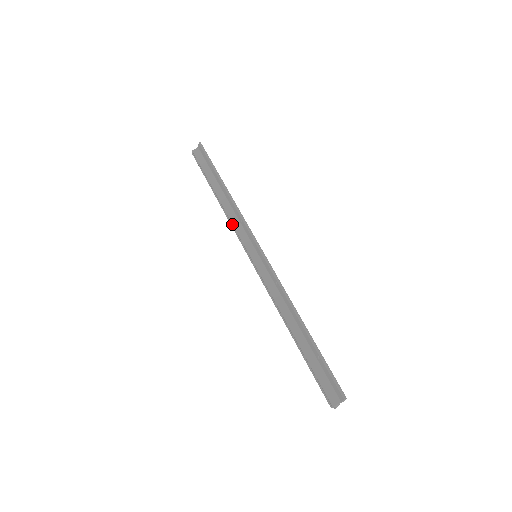
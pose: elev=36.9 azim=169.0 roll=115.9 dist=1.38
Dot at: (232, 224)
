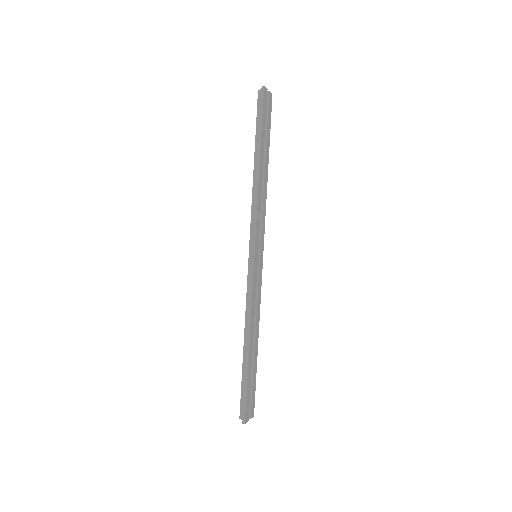
Dot at: (251, 210)
